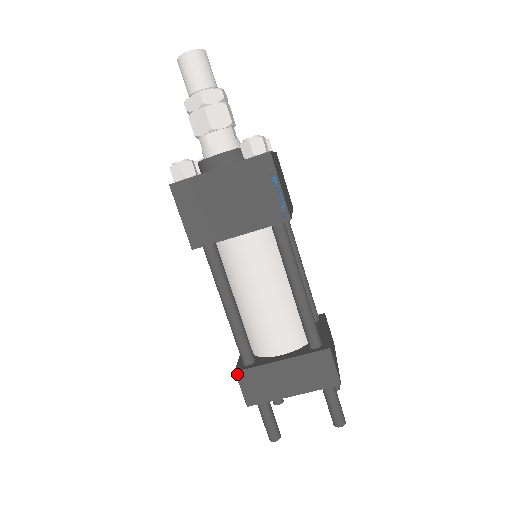
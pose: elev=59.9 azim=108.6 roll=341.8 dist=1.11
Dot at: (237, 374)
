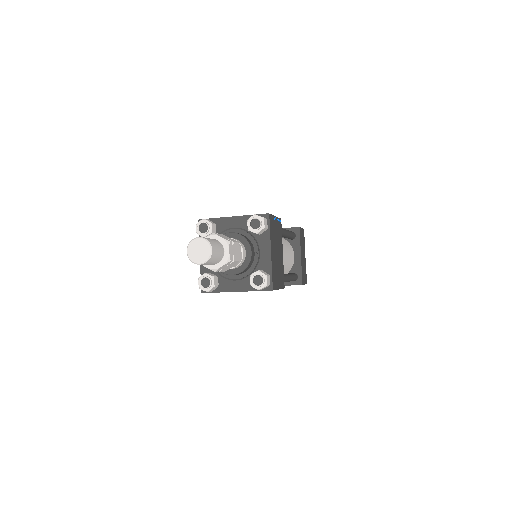
Dot at: occluded
